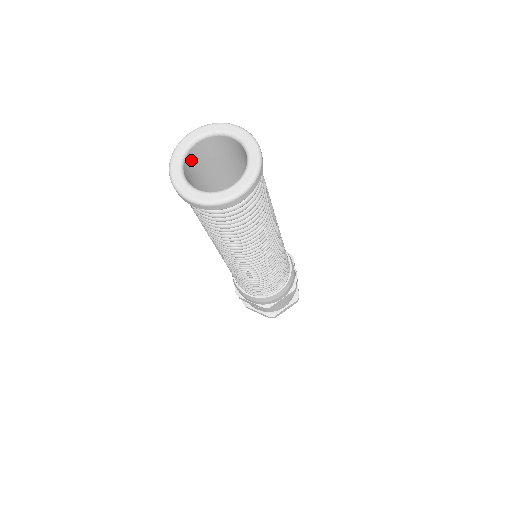
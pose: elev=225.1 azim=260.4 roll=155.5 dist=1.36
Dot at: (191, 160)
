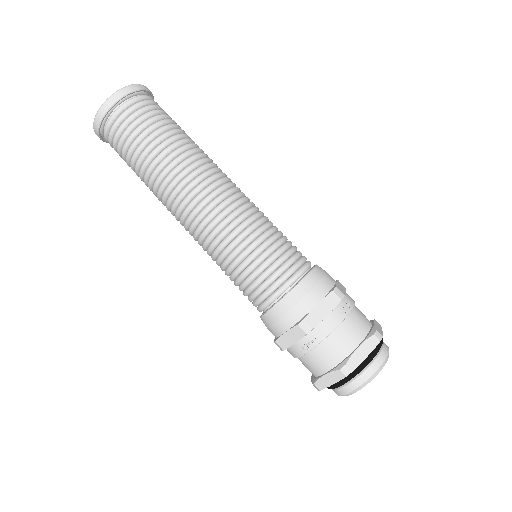
Dot at: occluded
